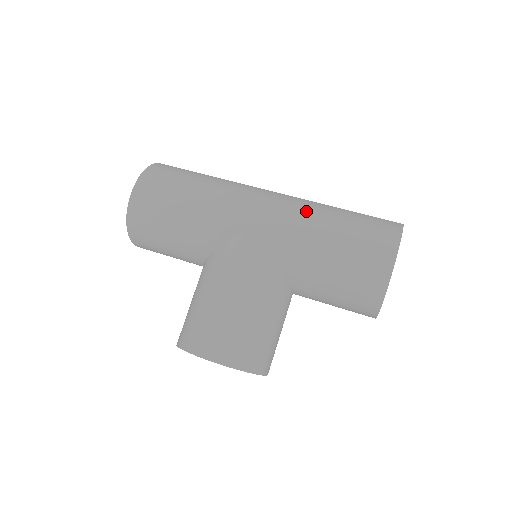
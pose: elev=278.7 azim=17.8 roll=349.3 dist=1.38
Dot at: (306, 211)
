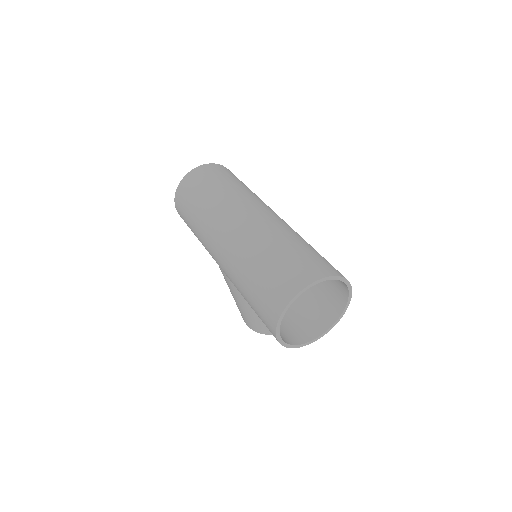
Dot at: (235, 267)
